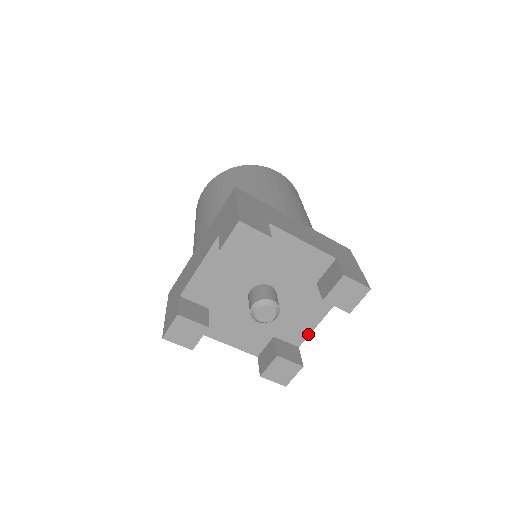
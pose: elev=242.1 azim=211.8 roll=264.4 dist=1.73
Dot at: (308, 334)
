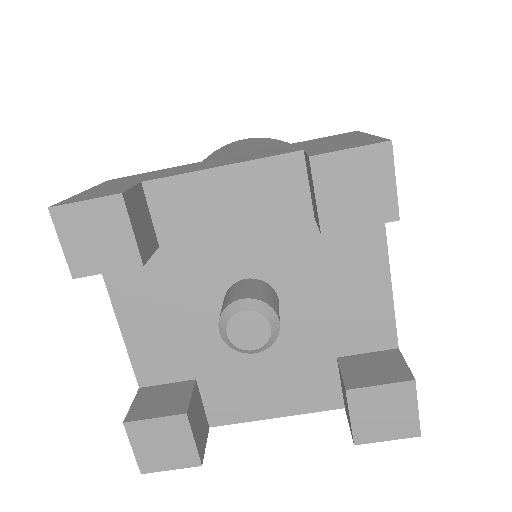
Dot at: (243, 420)
